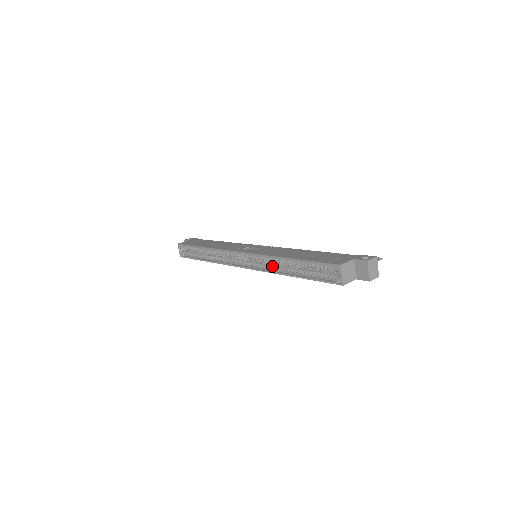
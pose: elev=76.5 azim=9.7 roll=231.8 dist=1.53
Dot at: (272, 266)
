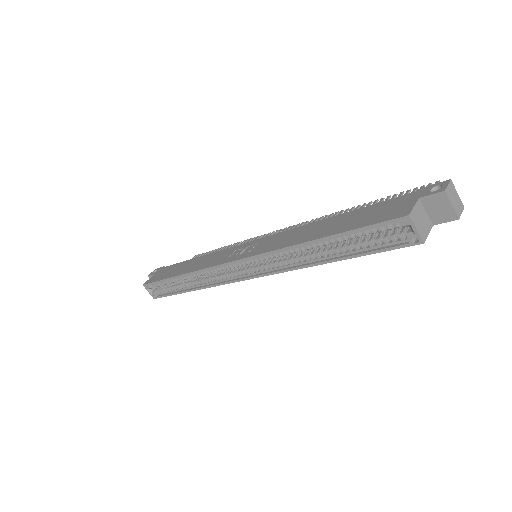
Dot at: (291, 260)
